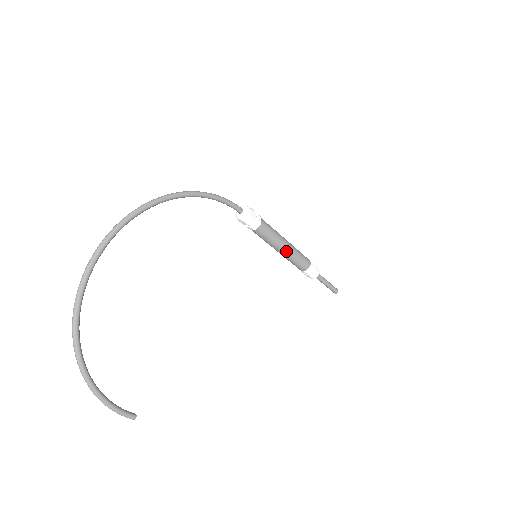
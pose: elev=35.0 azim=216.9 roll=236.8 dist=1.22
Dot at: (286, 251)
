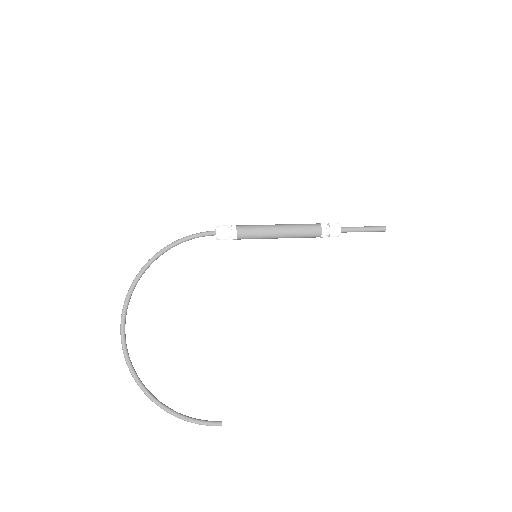
Dot at: (283, 234)
